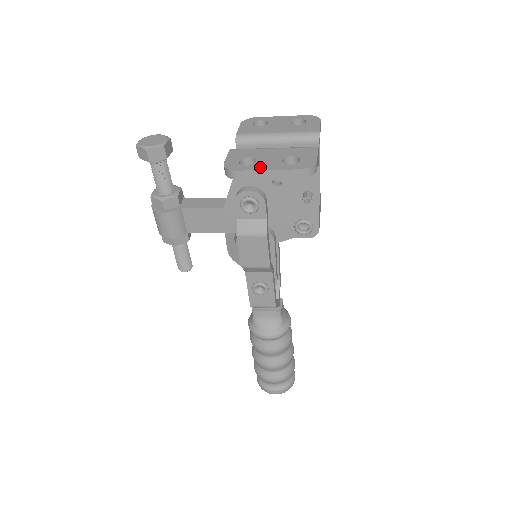
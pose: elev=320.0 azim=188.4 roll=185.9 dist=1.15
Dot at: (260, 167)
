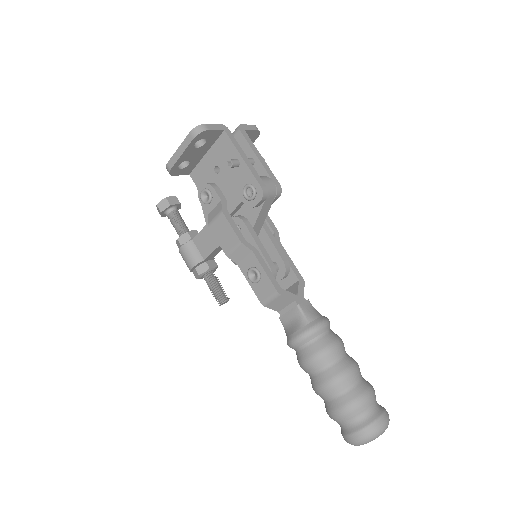
Dot at: (178, 152)
